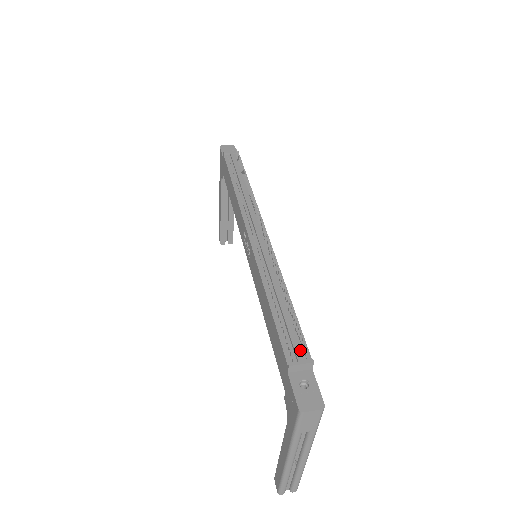
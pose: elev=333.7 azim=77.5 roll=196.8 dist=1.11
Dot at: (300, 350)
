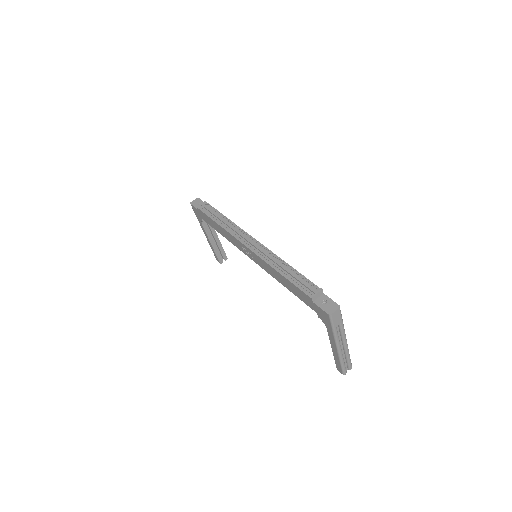
Dot at: (312, 288)
